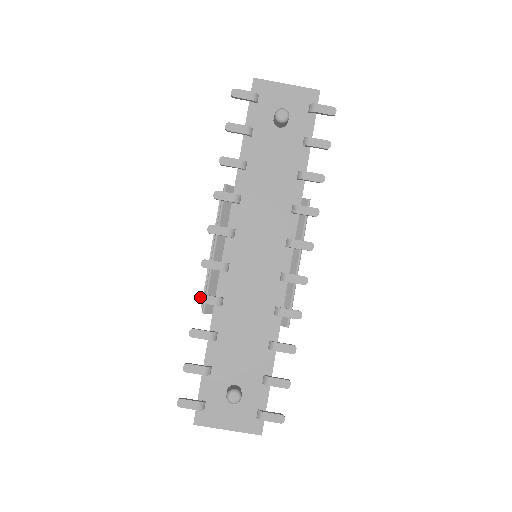
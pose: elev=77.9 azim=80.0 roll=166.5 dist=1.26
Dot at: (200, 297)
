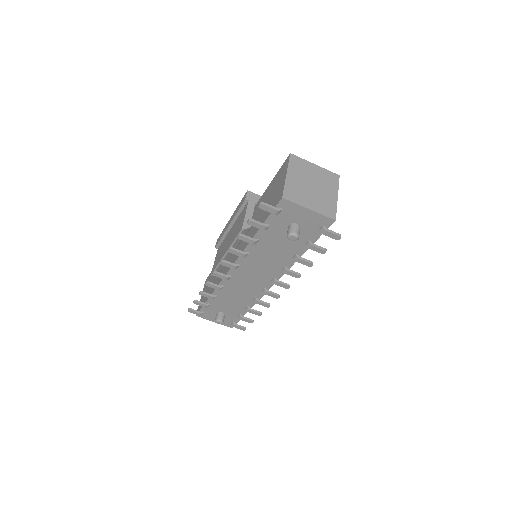
Dot at: (209, 285)
